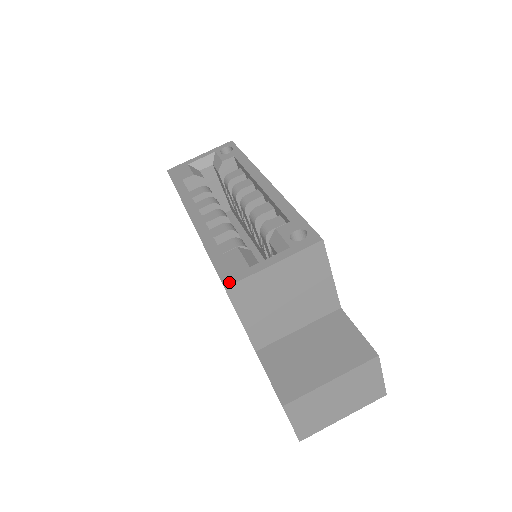
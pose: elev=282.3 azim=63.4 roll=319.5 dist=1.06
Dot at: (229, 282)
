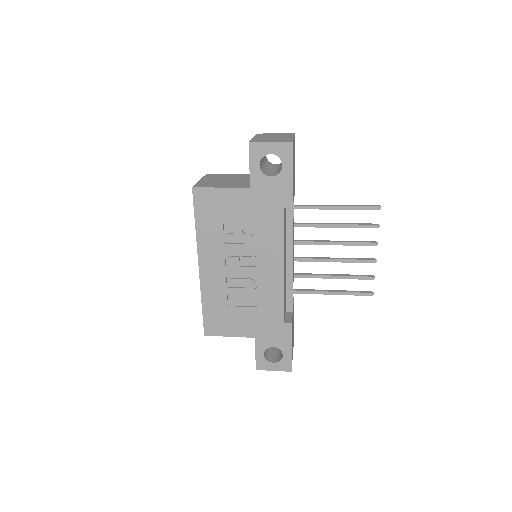
Dot at: (193, 189)
